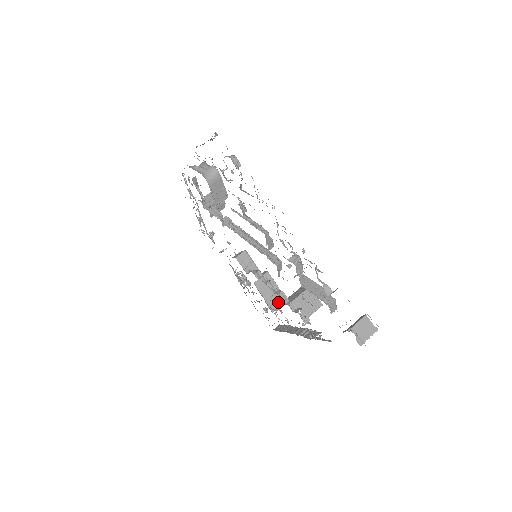
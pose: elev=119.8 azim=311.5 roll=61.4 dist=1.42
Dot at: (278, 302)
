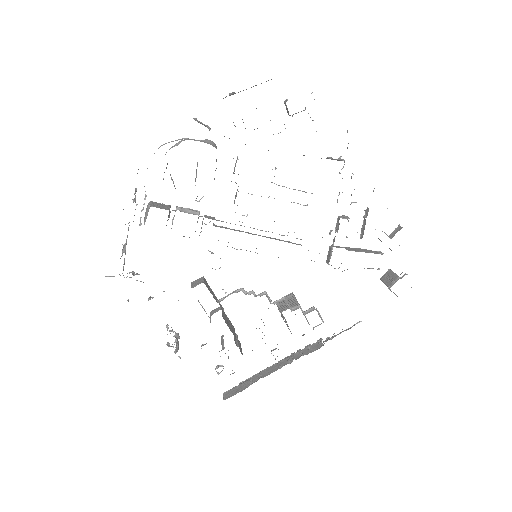
Dot at: (239, 345)
